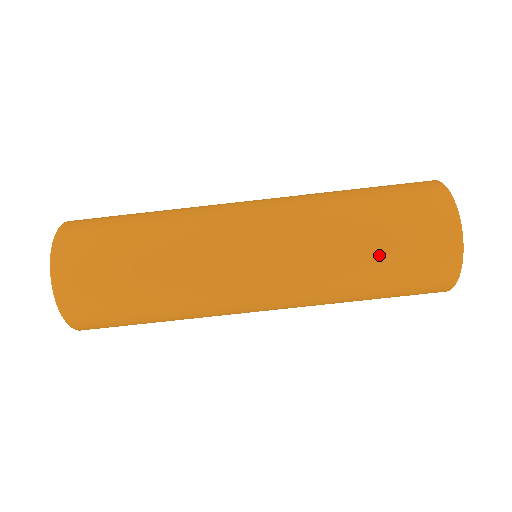
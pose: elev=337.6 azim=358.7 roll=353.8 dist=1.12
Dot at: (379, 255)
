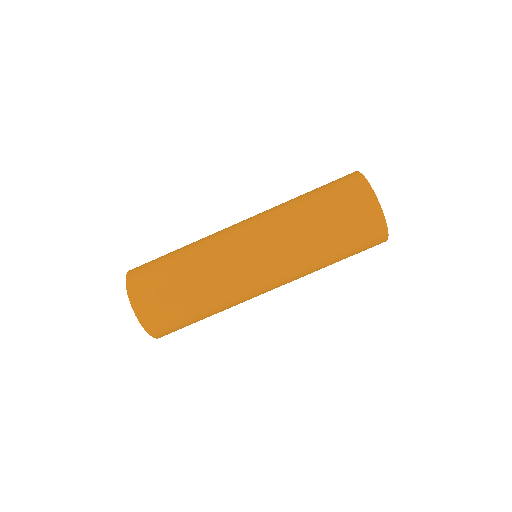
Dot at: (338, 252)
